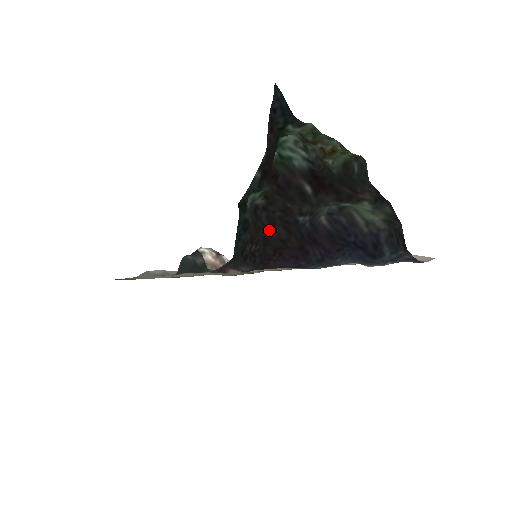
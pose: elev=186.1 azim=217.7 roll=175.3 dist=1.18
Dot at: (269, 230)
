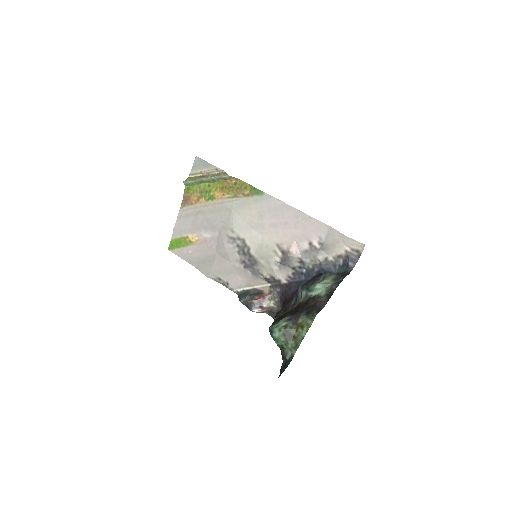
Dot at: occluded
